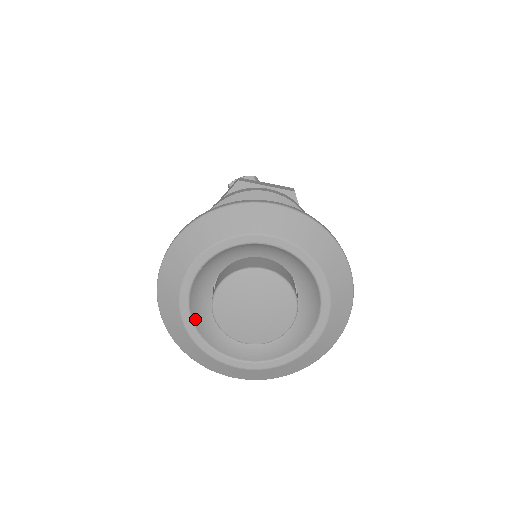
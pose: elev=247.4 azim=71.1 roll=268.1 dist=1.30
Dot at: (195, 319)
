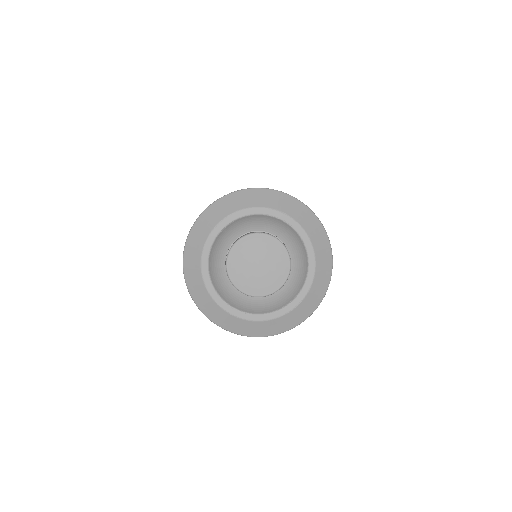
Dot at: (210, 266)
